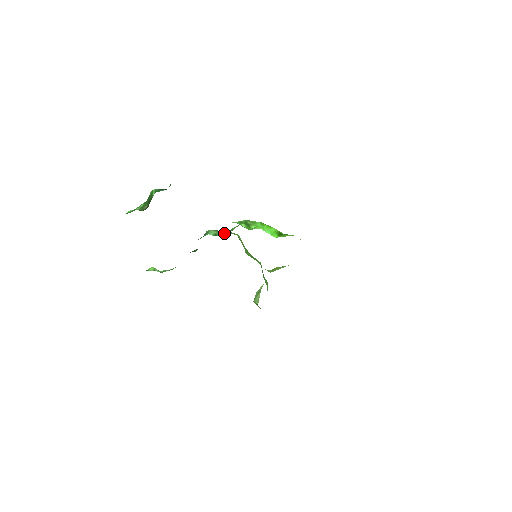
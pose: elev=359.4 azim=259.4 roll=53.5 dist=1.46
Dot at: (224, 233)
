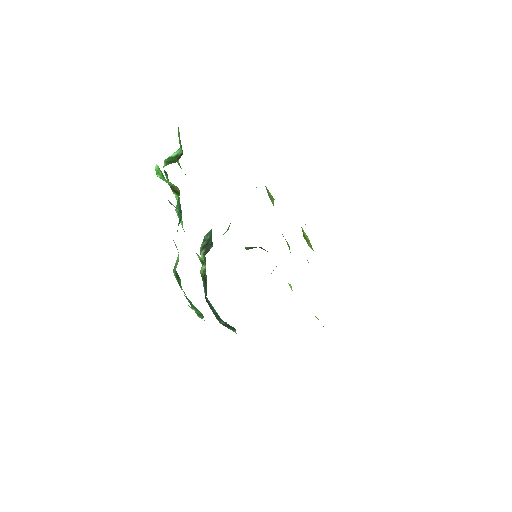
Dot at: occluded
